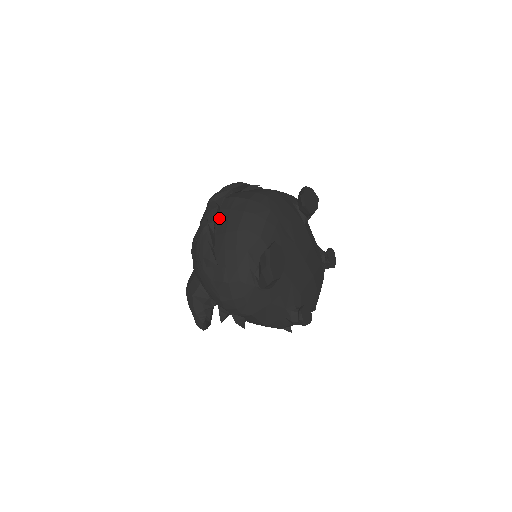
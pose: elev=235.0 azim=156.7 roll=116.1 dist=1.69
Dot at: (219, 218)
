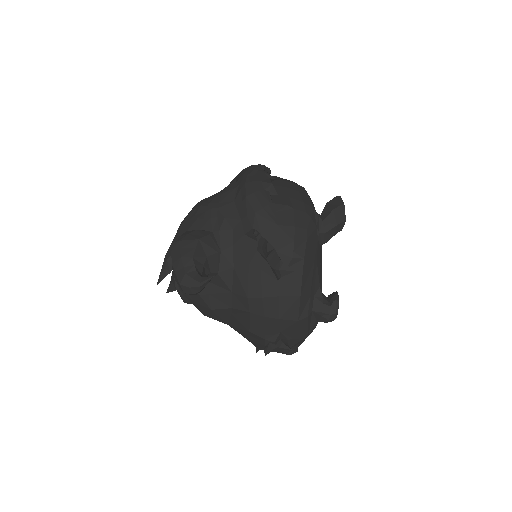
Dot at: occluded
